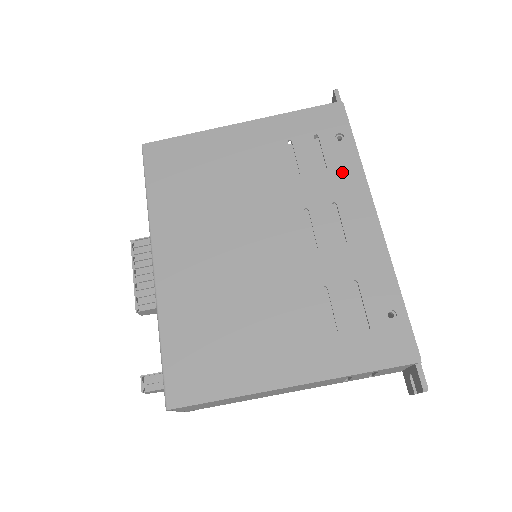
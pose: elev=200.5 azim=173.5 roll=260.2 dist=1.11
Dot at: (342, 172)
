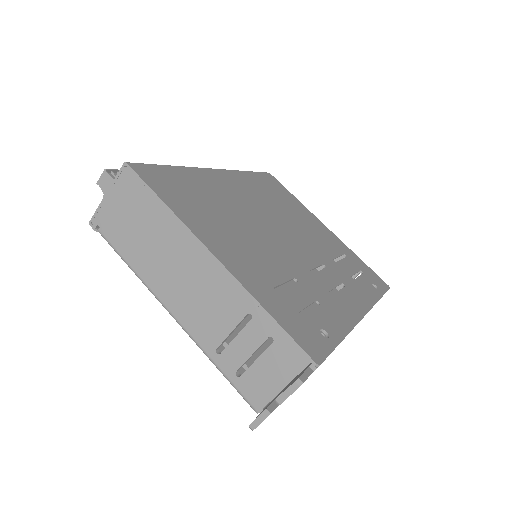
Dot at: (362, 289)
